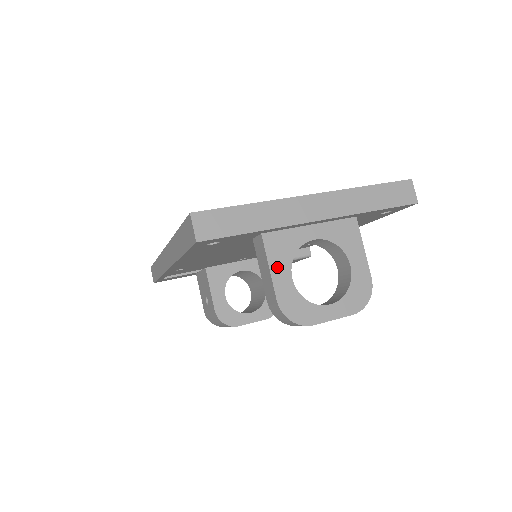
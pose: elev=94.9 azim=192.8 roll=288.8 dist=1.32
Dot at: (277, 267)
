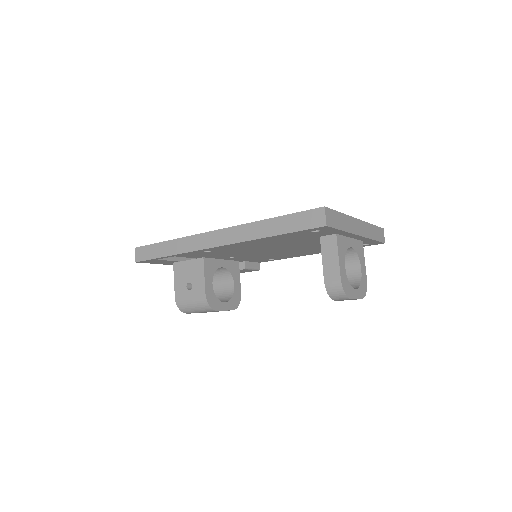
Dot at: (341, 257)
